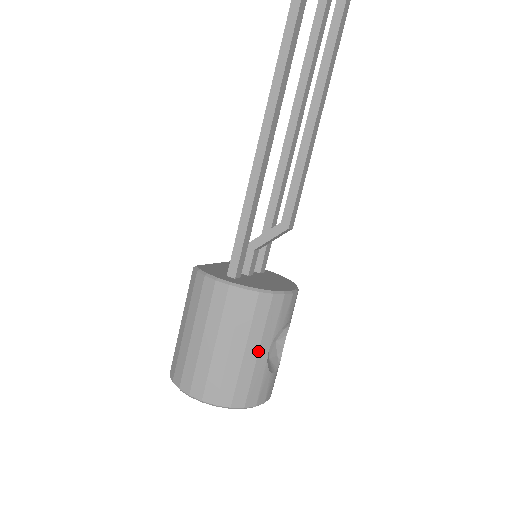
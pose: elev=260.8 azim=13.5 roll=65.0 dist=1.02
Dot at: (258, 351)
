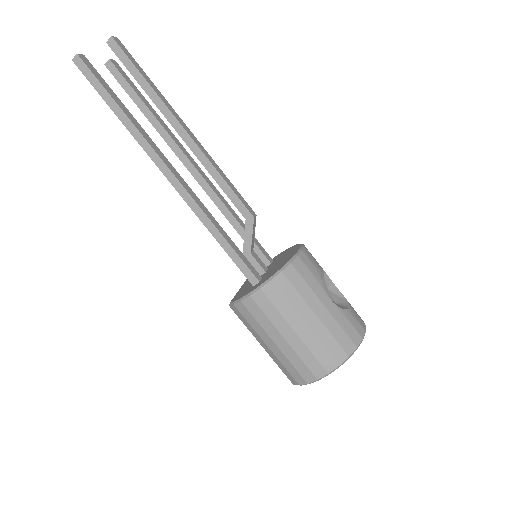
Dot at: (323, 305)
